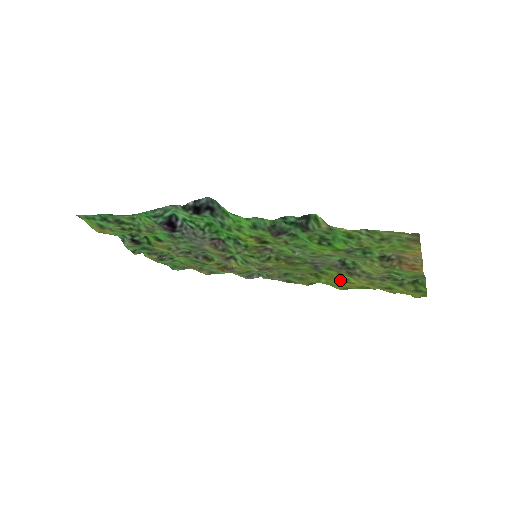
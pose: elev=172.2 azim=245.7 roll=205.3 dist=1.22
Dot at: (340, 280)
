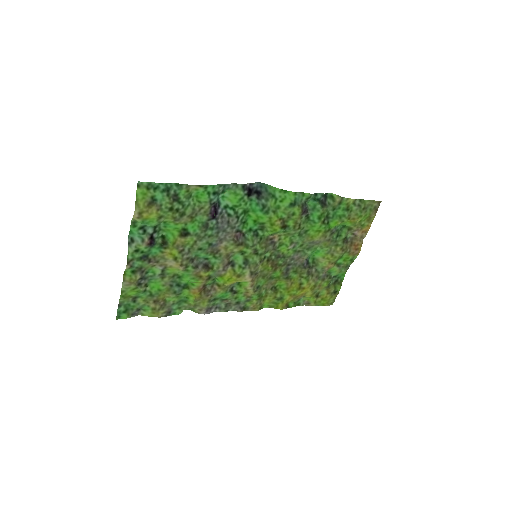
Dot at: (296, 287)
